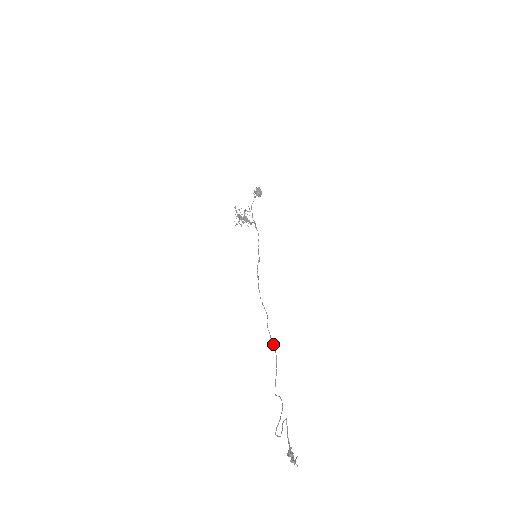
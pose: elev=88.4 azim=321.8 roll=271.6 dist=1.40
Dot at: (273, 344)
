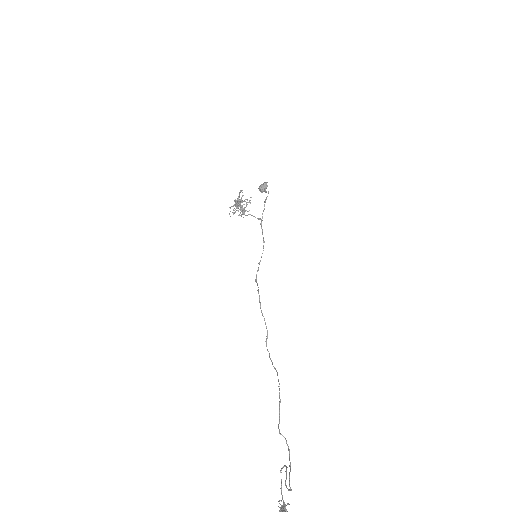
Dot at: (274, 368)
